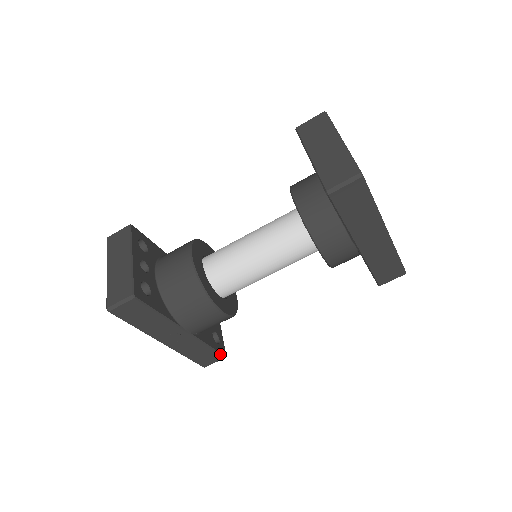
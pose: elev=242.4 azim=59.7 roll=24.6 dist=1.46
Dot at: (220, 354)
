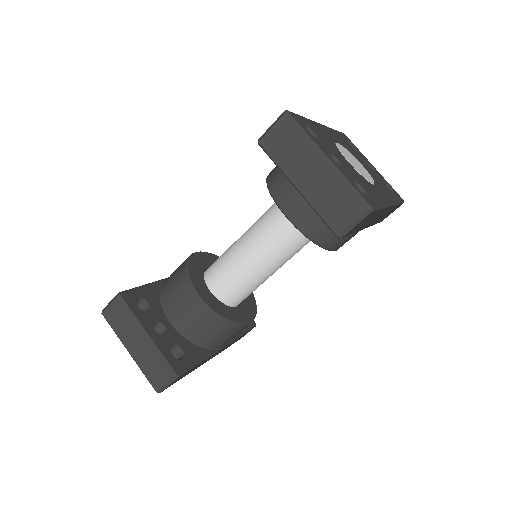
Dot at: (252, 328)
